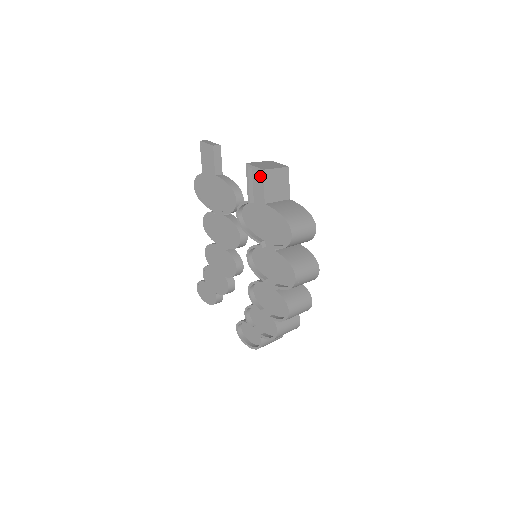
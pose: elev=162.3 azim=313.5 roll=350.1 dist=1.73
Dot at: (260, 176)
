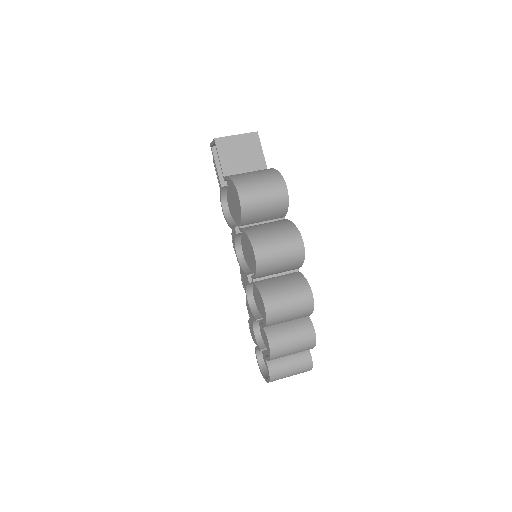
Dot at: occluded
